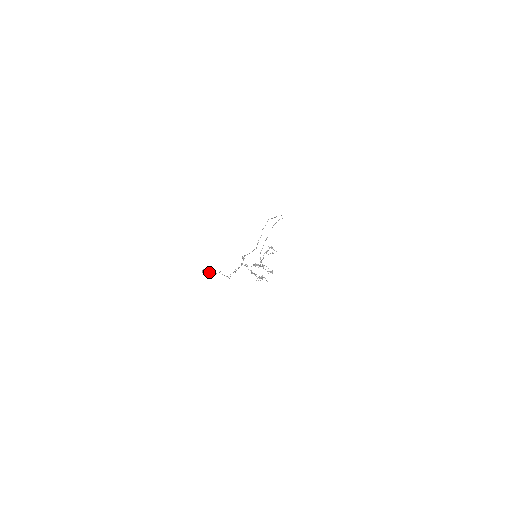
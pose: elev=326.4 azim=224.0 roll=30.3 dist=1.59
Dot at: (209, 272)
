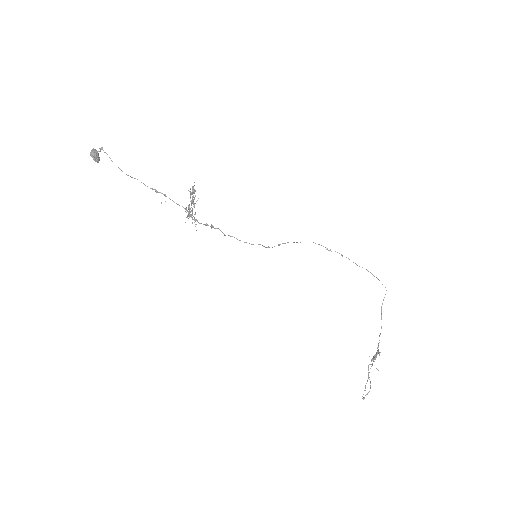
Dot at: (94, 149)
